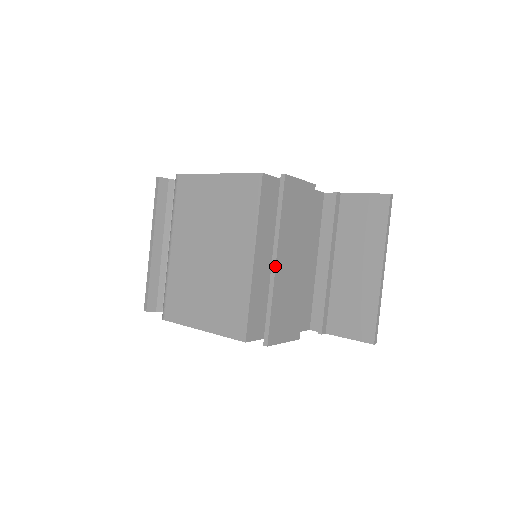
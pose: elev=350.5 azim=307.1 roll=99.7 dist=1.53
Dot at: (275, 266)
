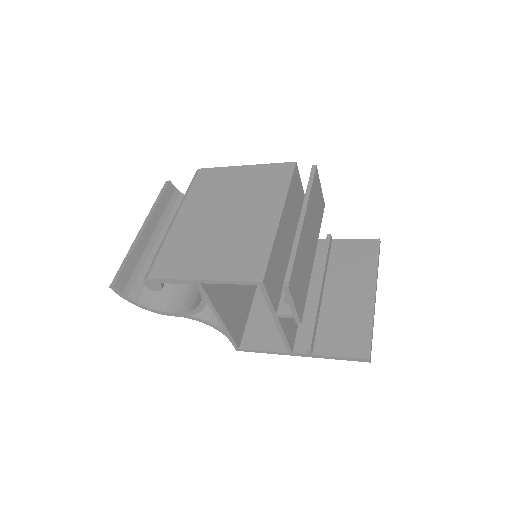
Dot at: (303, 223)
